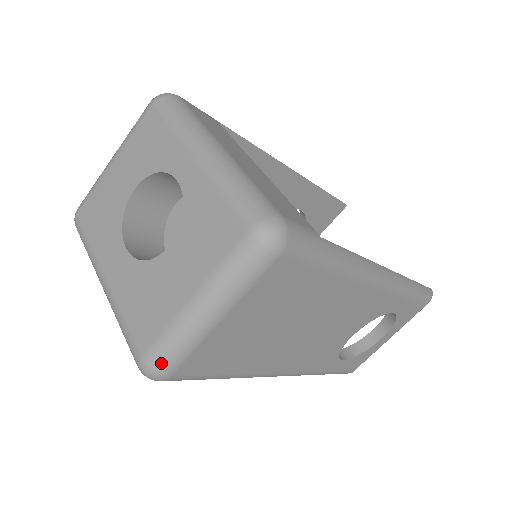
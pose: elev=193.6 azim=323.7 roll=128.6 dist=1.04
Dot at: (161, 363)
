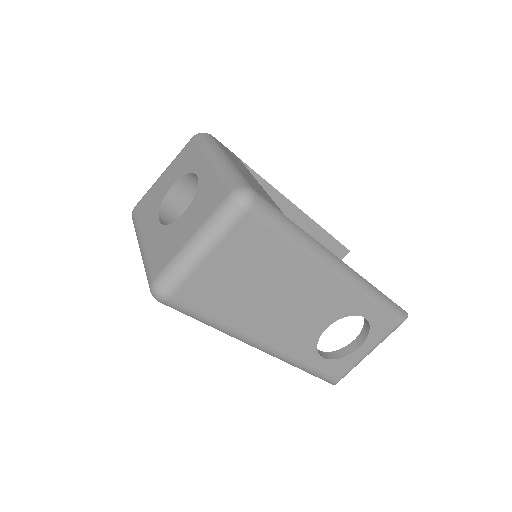
Dot at: (165, 284)
